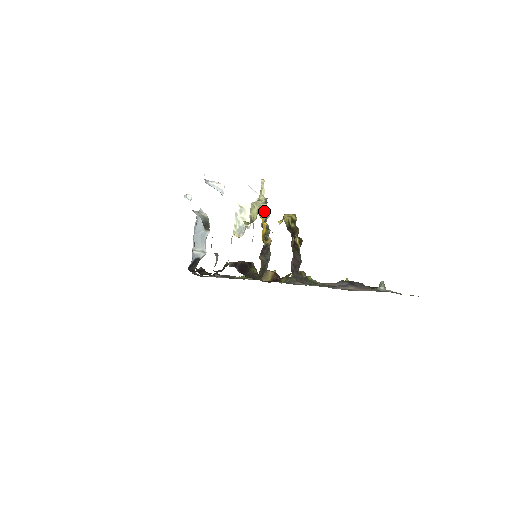
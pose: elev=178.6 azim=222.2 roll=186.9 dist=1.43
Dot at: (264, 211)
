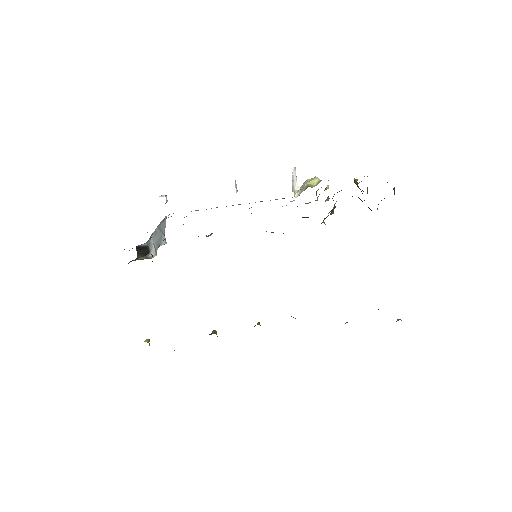
Dot at: occluded
